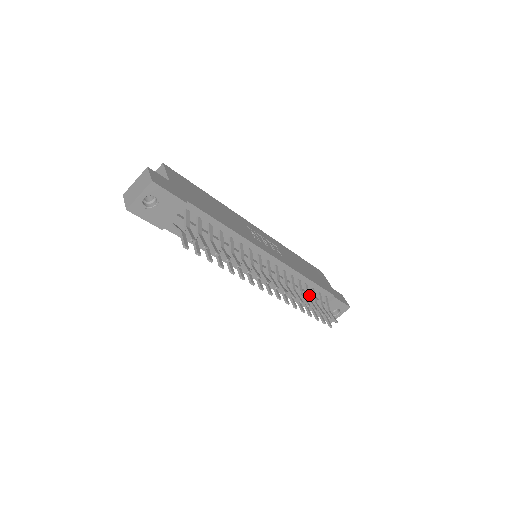
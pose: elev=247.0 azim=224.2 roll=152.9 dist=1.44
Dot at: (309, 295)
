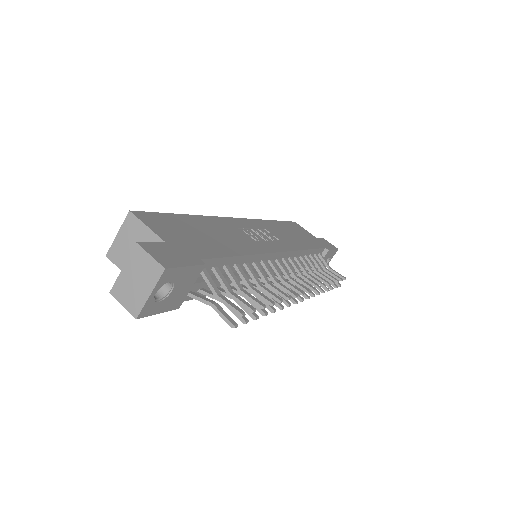
Dot at: (315, 267)
